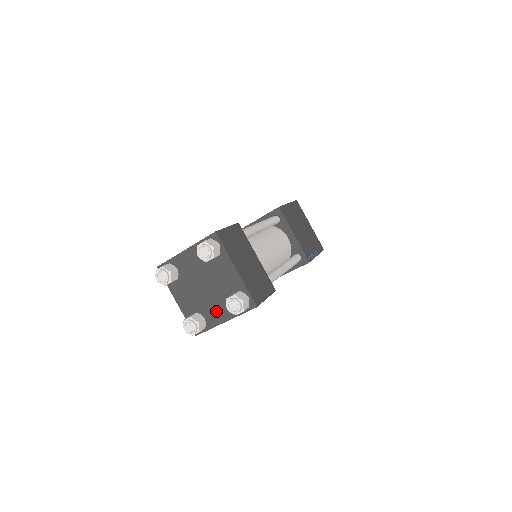
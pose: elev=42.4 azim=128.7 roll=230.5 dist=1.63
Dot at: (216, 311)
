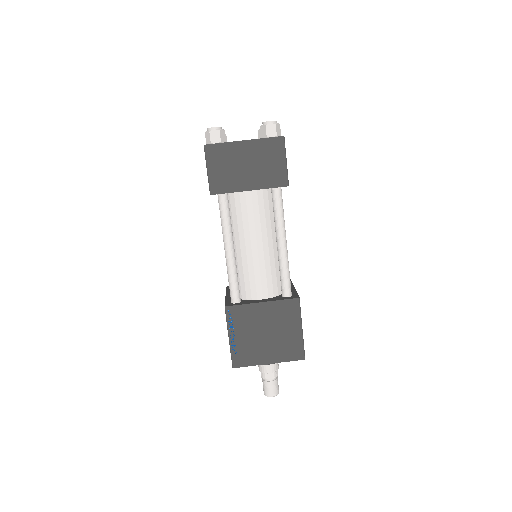
Dot at: occluded
